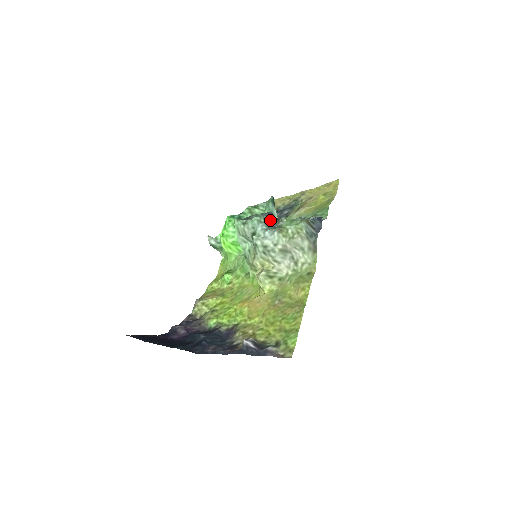
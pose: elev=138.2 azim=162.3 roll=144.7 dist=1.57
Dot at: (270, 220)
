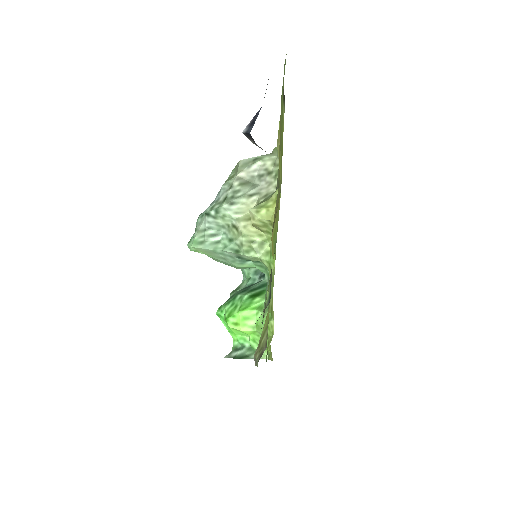
Dot at: occluded
